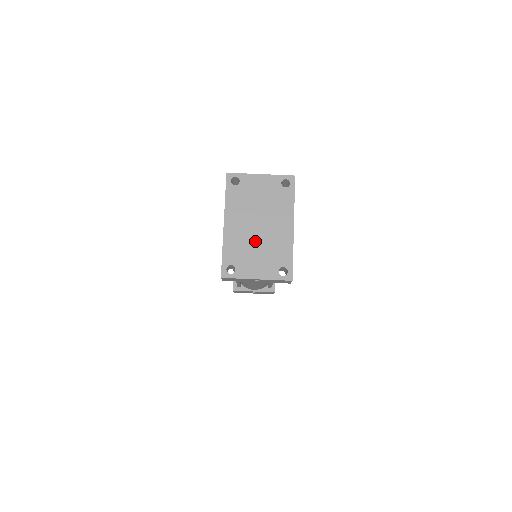
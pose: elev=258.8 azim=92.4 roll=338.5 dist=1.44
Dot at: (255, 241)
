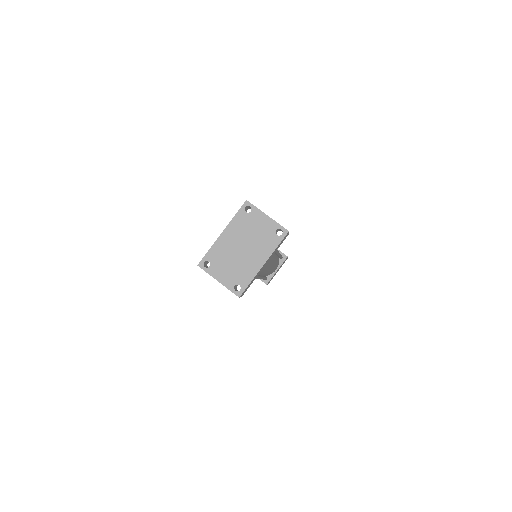
Dot at: (234, 257)
